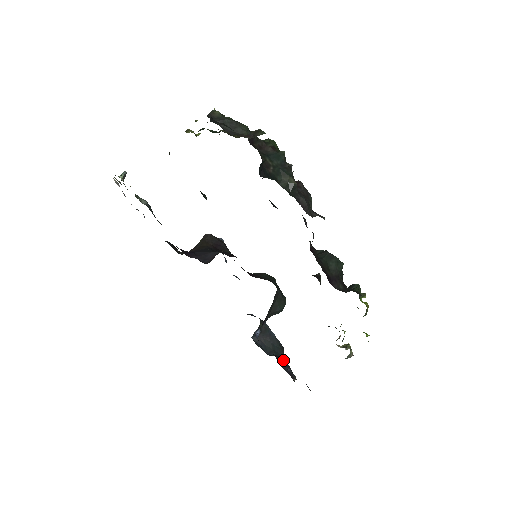
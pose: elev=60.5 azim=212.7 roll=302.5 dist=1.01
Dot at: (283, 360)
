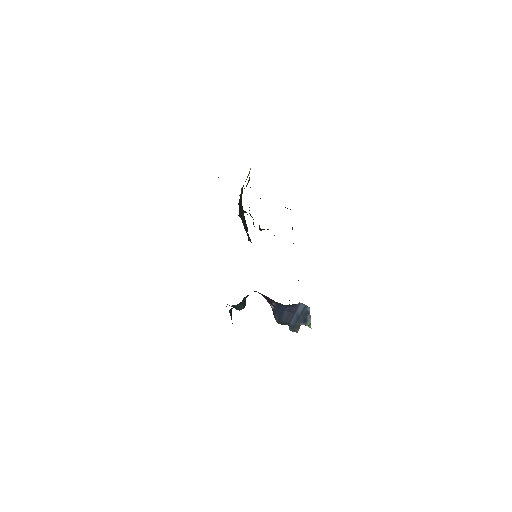
Dot at: occluded
